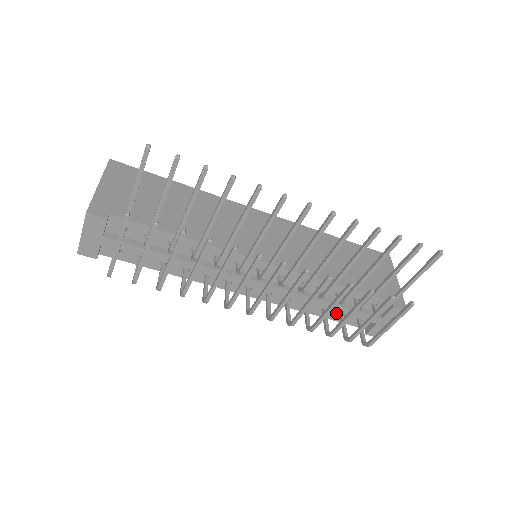
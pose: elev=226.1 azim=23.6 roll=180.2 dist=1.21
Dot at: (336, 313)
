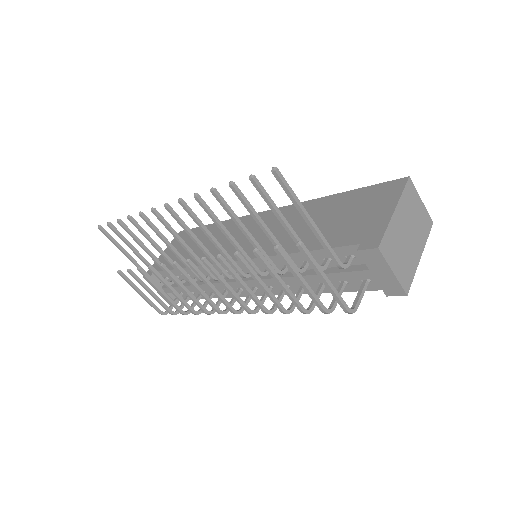
Dot at: (337, 283)
